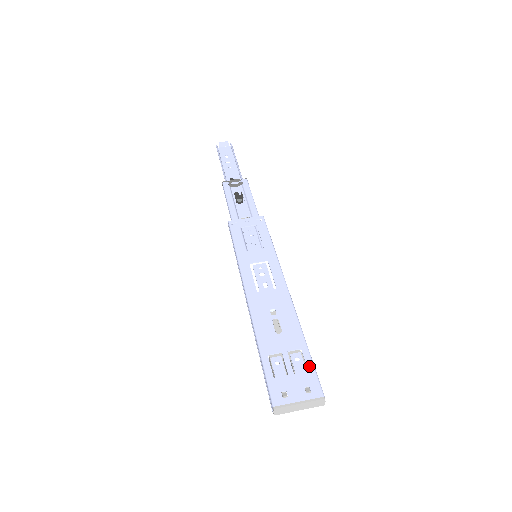
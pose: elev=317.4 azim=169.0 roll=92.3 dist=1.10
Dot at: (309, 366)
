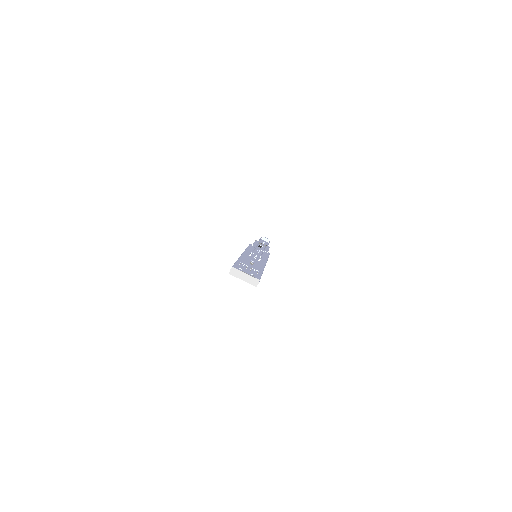
Dot at: (259, 274)
